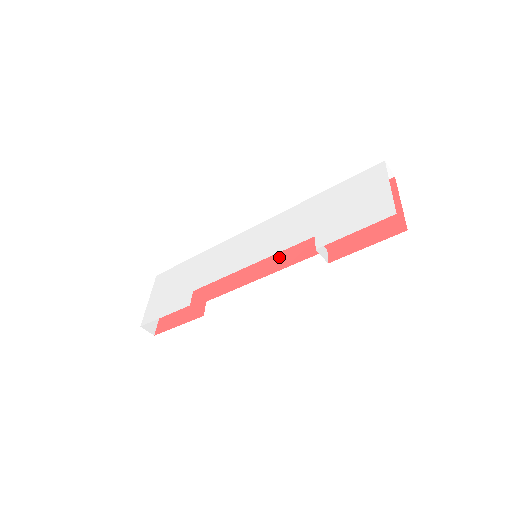
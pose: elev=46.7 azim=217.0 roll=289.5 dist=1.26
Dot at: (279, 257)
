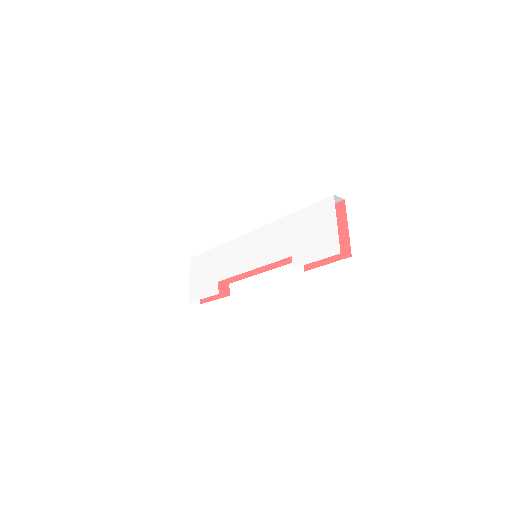
Dot at: occluded
